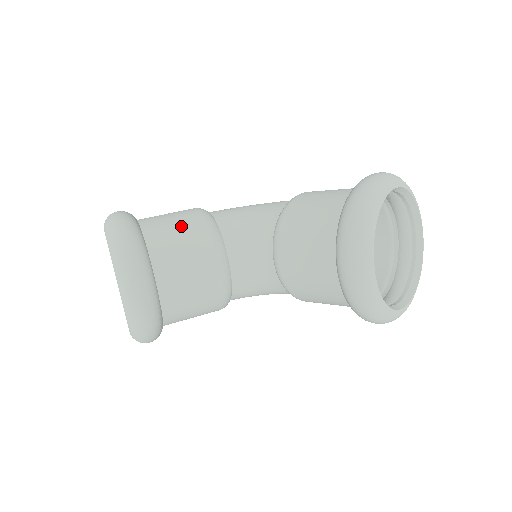
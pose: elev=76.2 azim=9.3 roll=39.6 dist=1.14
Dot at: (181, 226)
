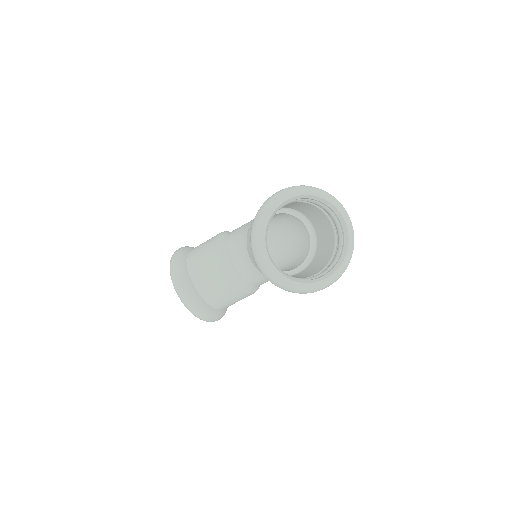
Dot at: (205, 250)
